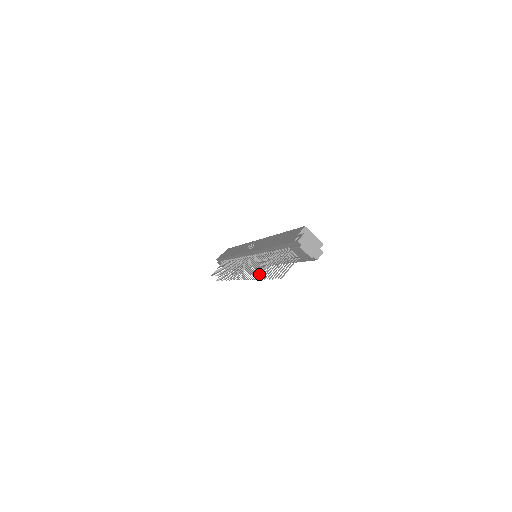
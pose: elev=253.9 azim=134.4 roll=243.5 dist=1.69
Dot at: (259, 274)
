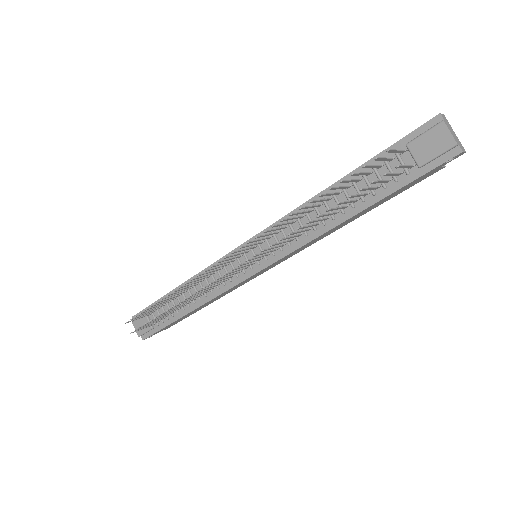
Dot at: occluded
